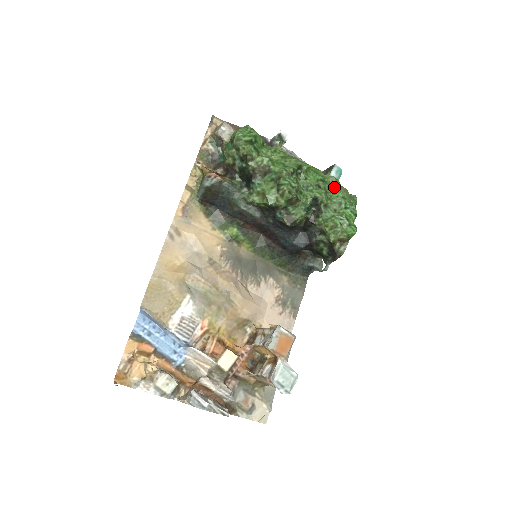
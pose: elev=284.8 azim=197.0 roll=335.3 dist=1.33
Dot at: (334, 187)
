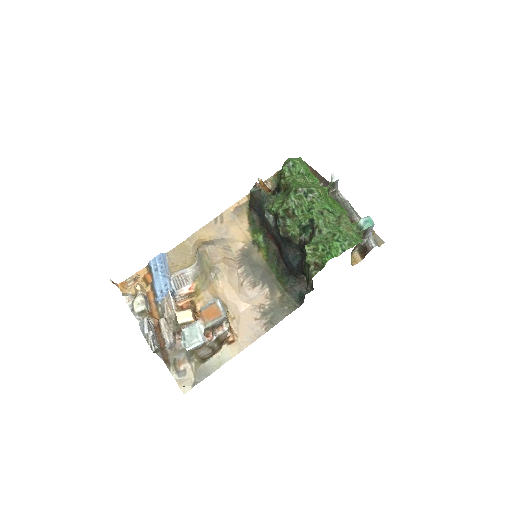
Dot at: (339, 221)
